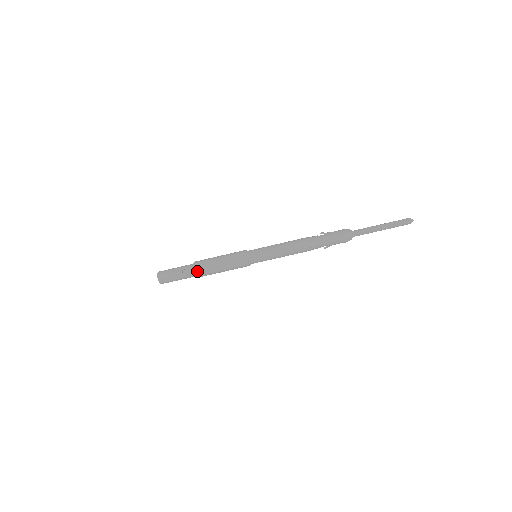
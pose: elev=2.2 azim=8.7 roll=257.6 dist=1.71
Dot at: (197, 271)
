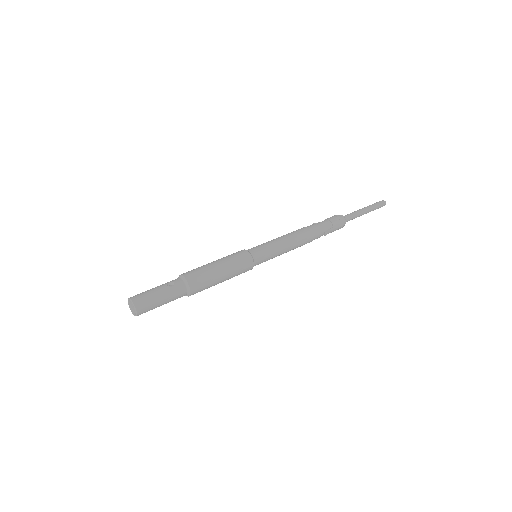
Dot at: (189, 277)
